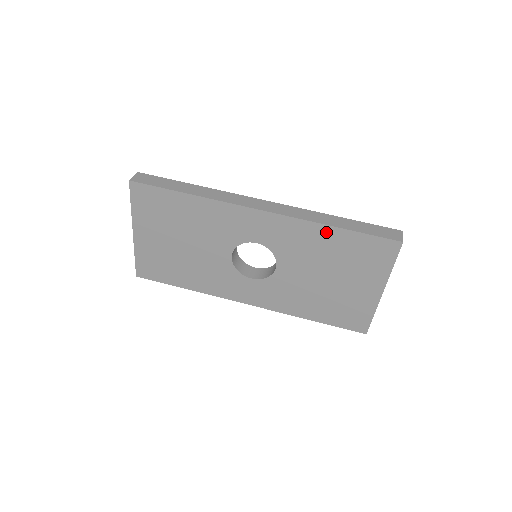
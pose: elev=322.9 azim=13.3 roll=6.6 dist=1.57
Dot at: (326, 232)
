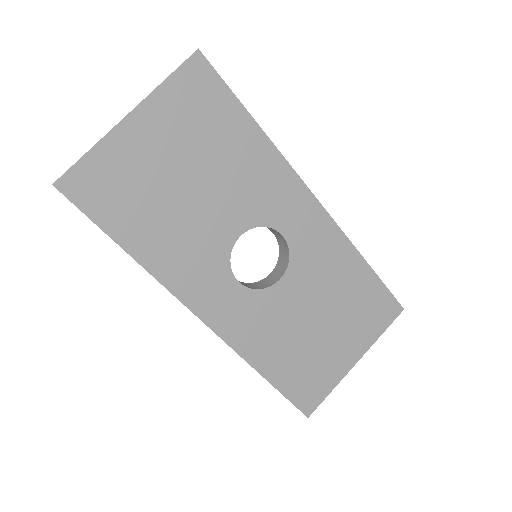
Dot at: (356, 263)
